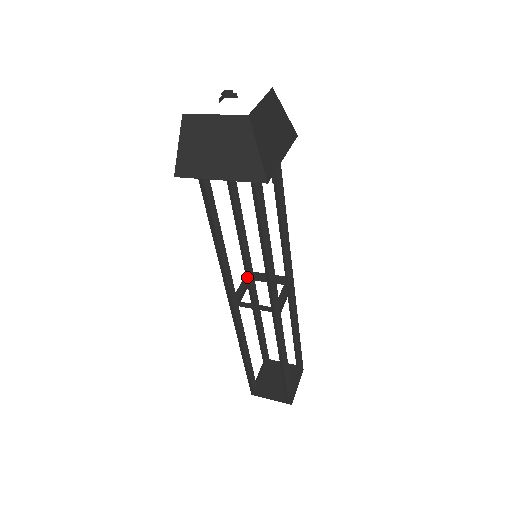
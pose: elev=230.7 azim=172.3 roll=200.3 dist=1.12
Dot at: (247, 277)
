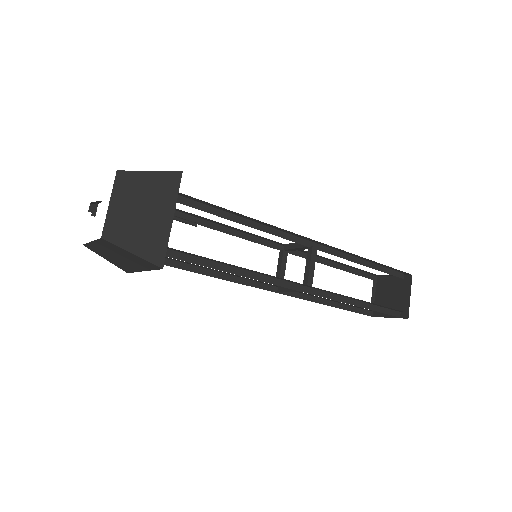
Dot at: (281, 253)
